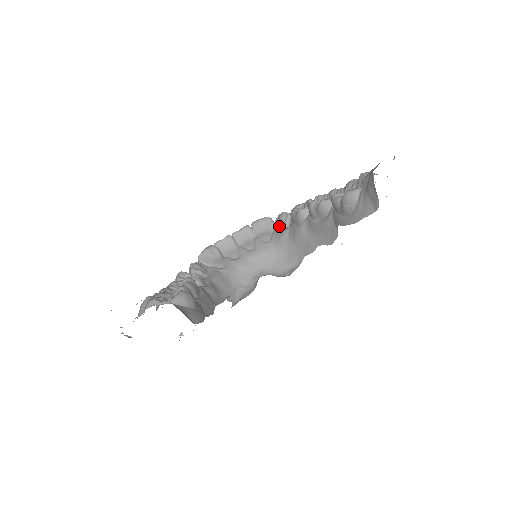
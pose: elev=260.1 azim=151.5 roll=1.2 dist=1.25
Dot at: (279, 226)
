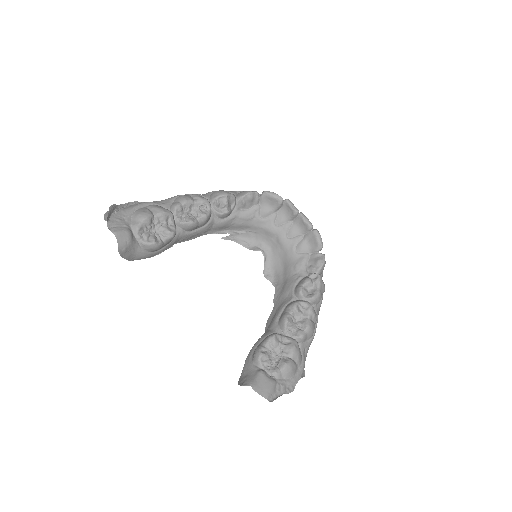
Dot at: (312, 259)
